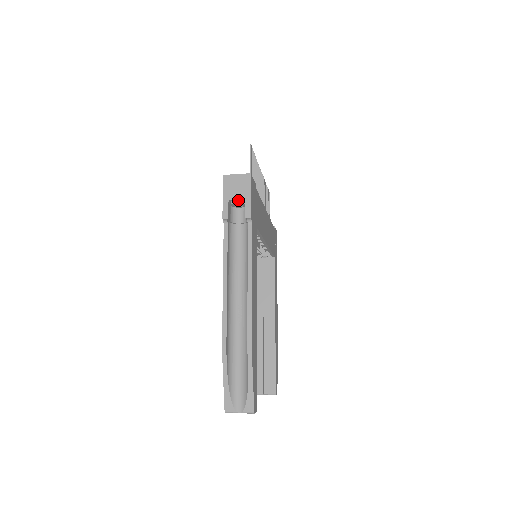
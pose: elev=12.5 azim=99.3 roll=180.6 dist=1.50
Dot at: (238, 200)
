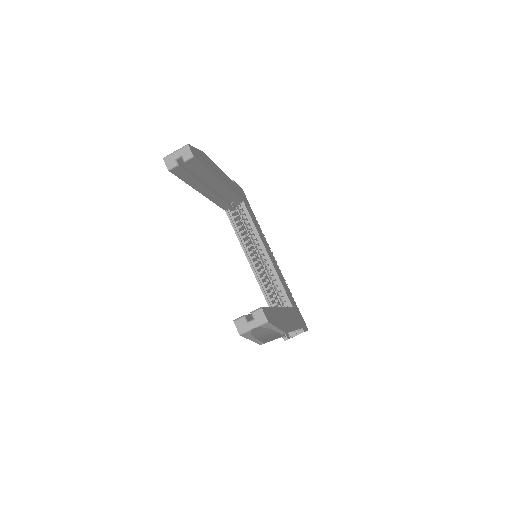
Dot at: occluded
